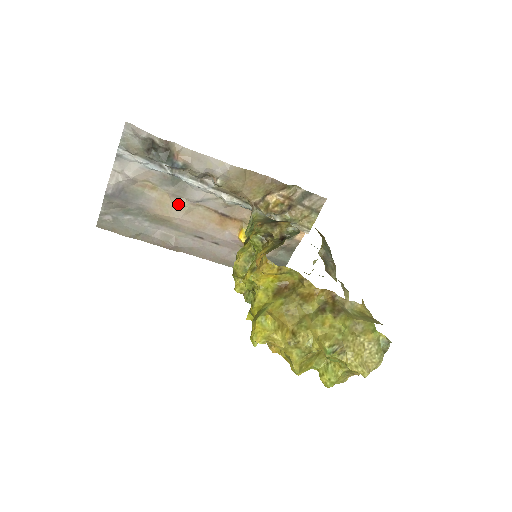
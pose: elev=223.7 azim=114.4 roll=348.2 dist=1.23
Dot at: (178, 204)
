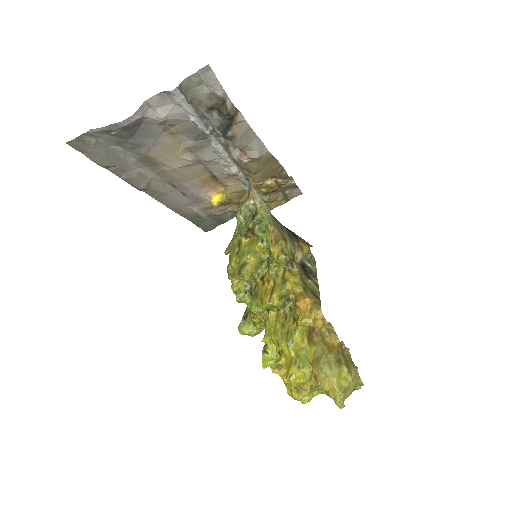
Dot at: (184, 157)
